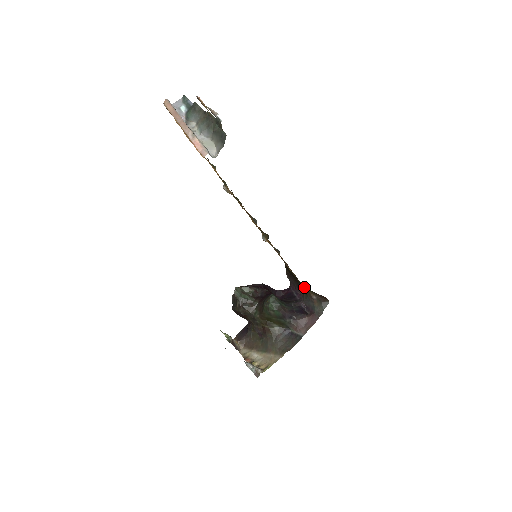
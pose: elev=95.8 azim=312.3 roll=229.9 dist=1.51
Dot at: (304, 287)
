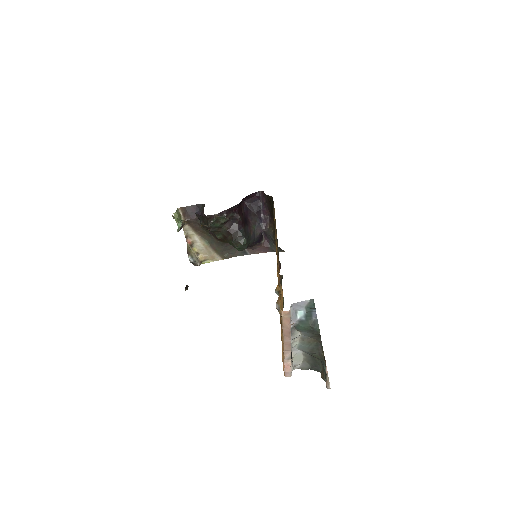
Dot at: occluded
